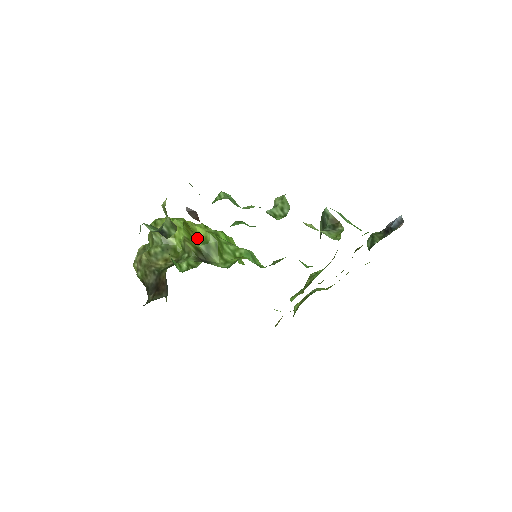
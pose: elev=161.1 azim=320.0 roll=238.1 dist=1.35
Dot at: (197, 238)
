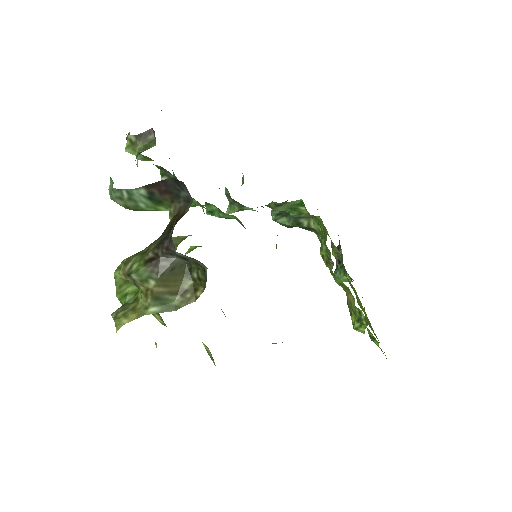
Dot at: occluded
